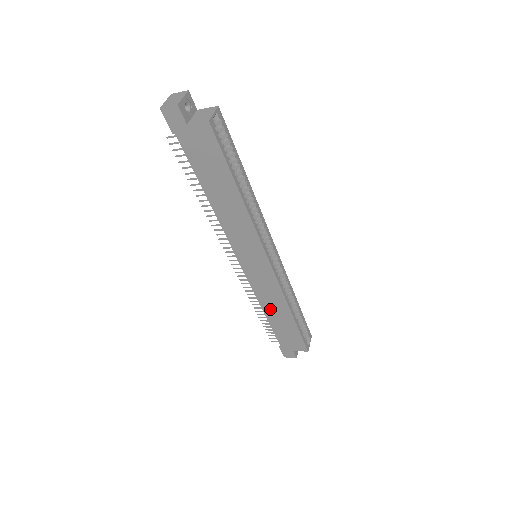
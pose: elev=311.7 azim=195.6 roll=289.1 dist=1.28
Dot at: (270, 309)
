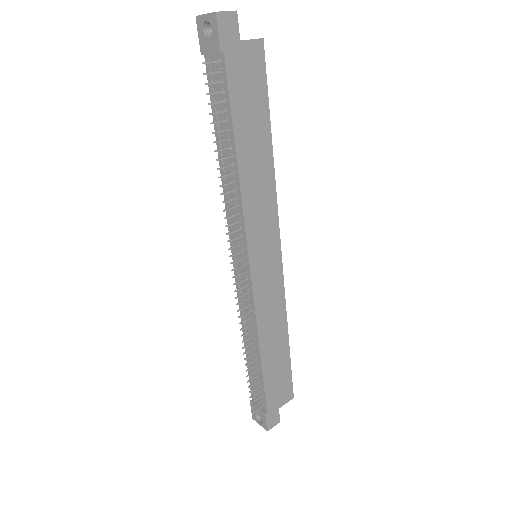
Dot at: (267, 339)
